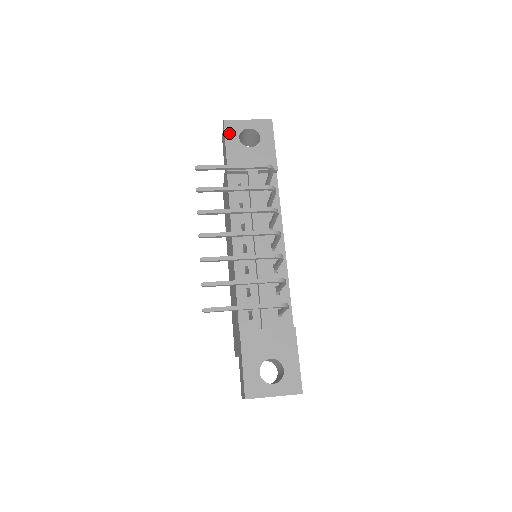
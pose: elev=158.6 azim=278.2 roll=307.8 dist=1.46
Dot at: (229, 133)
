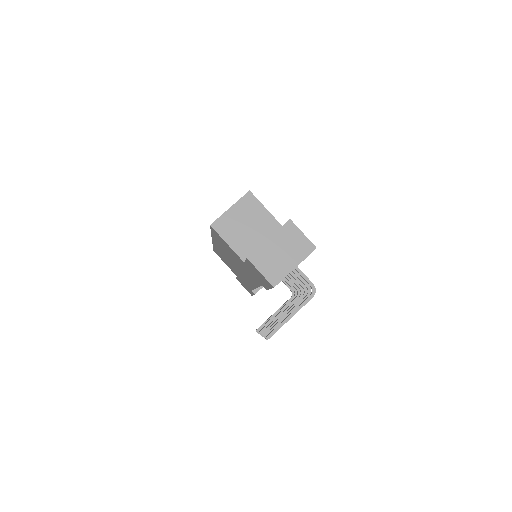
Dot at: occluded
